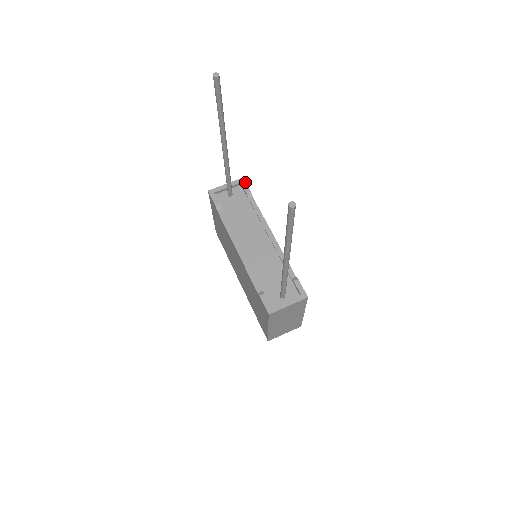
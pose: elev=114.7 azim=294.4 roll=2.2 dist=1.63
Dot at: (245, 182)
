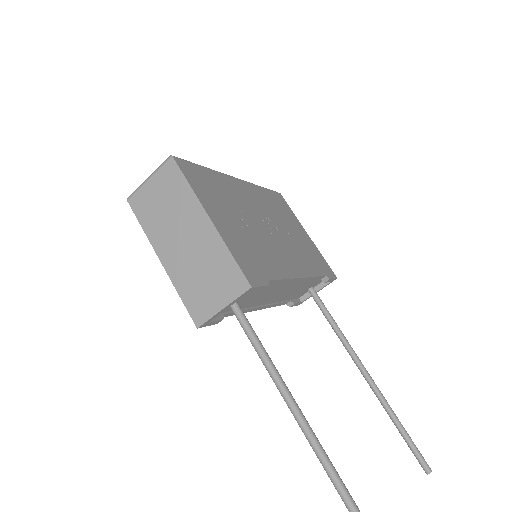
Dot at: (257, 288)
